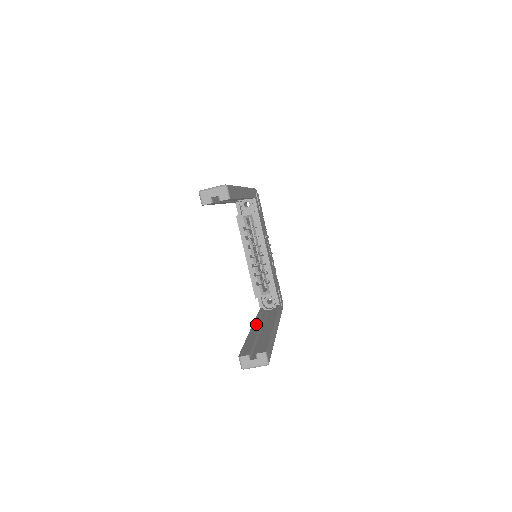
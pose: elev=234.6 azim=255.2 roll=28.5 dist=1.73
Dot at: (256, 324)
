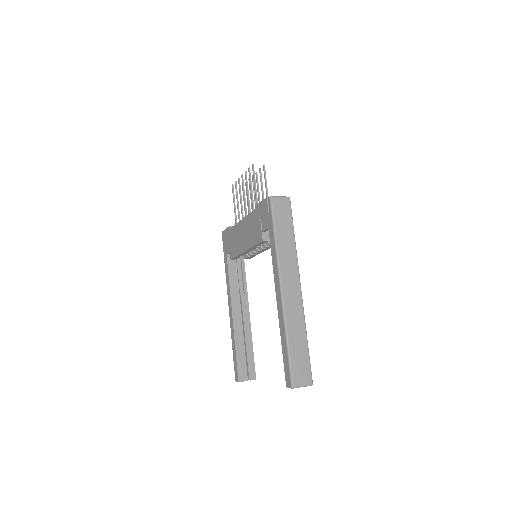
Dot at: (235, 307)
